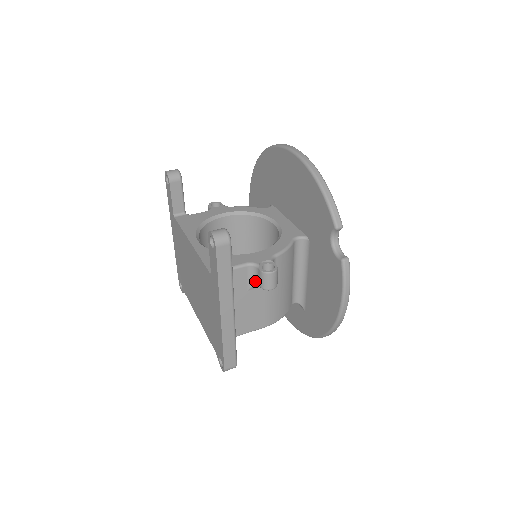
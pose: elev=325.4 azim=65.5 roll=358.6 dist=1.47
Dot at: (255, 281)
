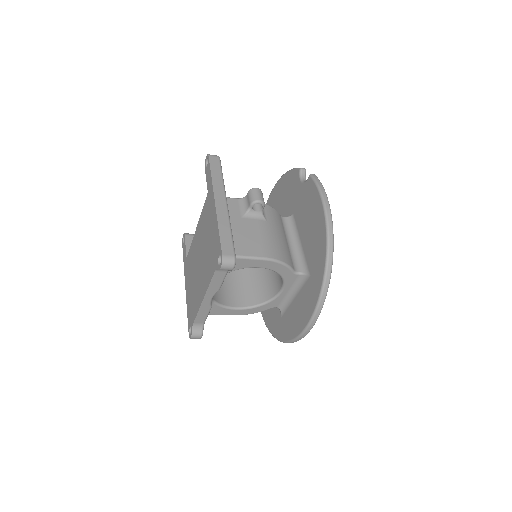
Dot at: (246, 208)
